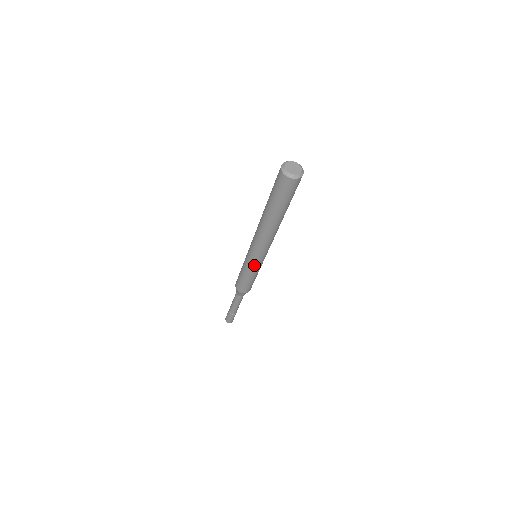
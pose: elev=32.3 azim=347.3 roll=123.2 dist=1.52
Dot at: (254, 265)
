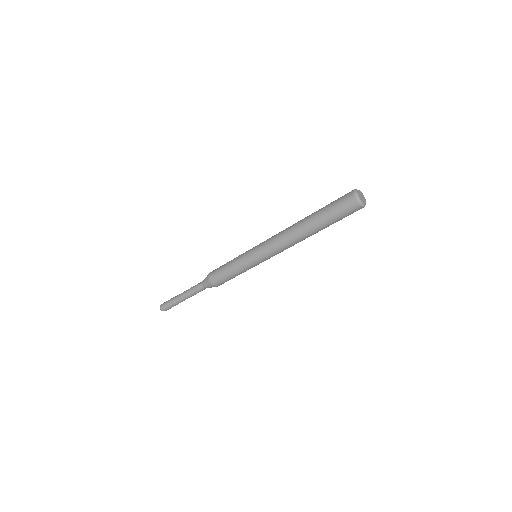
Dot at: (256, 265)
